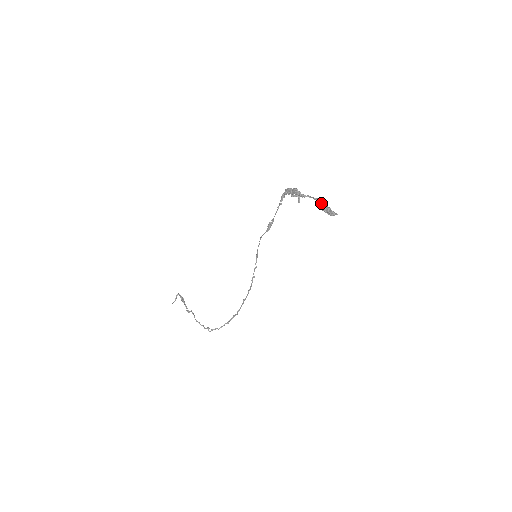
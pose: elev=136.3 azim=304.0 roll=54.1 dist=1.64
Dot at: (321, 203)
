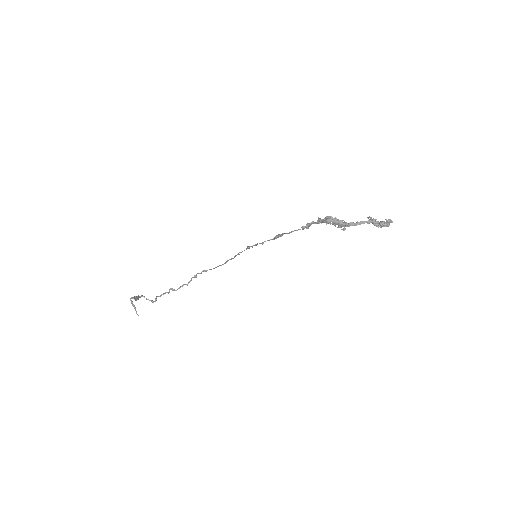
Dot at: (375, 222)
